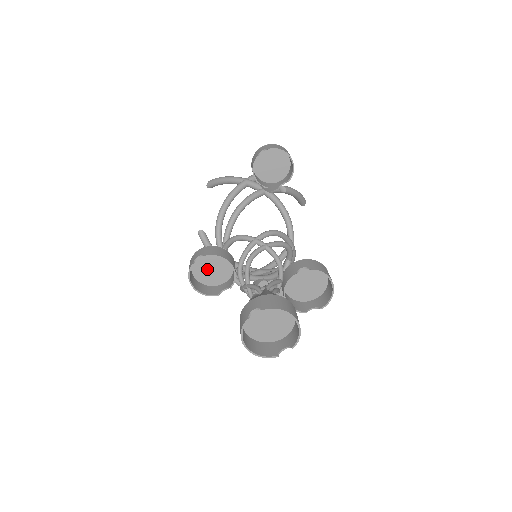
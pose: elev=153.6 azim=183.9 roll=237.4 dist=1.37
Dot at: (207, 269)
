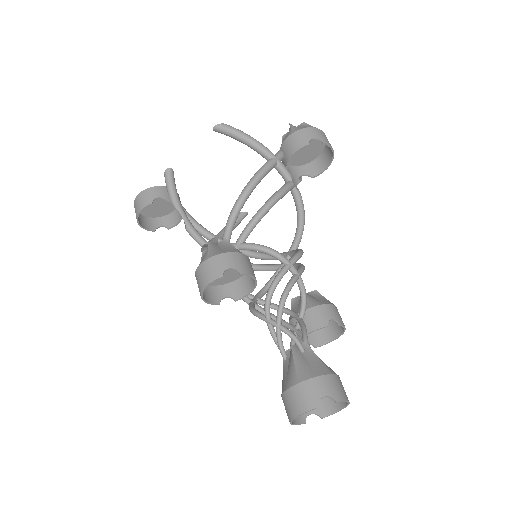
Dot at: occluded
